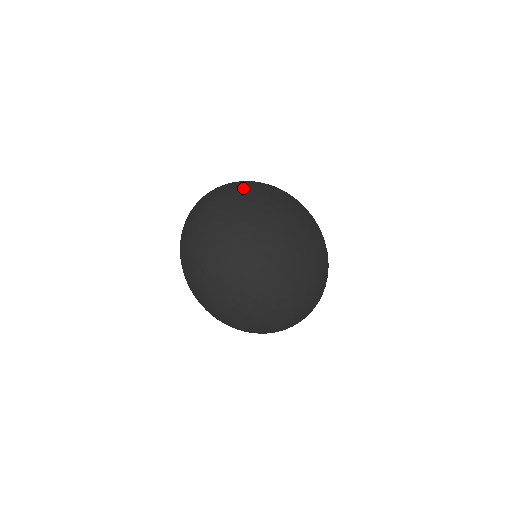
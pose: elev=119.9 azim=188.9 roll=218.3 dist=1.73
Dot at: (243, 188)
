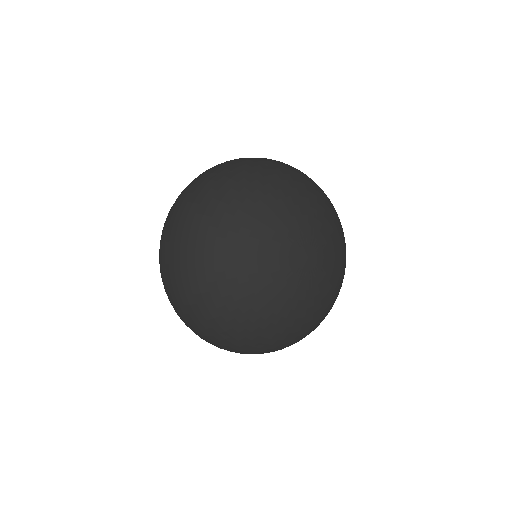
Dot at: (247, 192)
